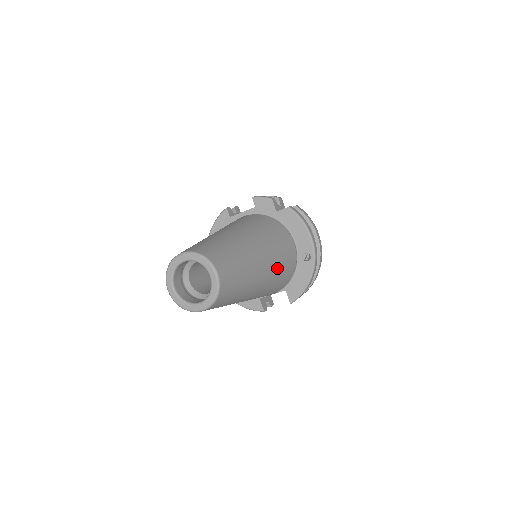
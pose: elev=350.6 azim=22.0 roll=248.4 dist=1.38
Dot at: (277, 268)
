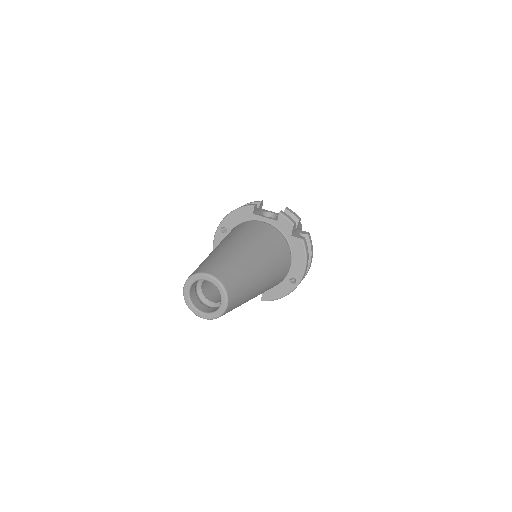
Dot at: (268, 288)
